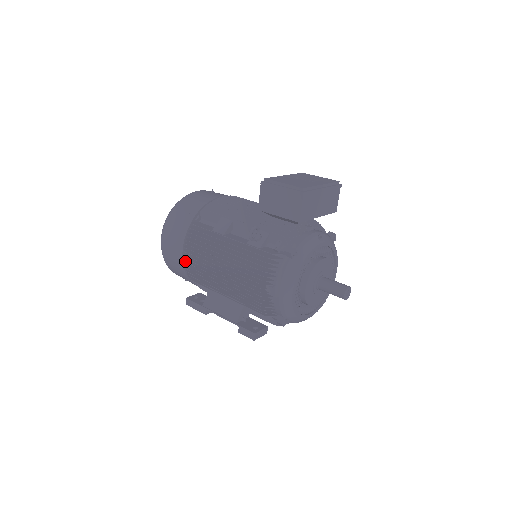
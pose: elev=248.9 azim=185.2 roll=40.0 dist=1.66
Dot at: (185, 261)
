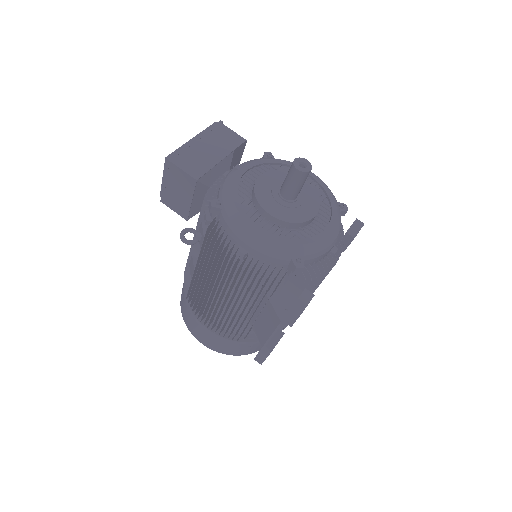
Dot at: (215, 331)
